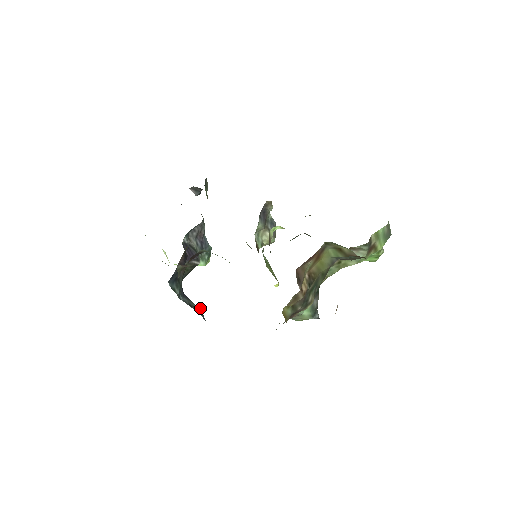
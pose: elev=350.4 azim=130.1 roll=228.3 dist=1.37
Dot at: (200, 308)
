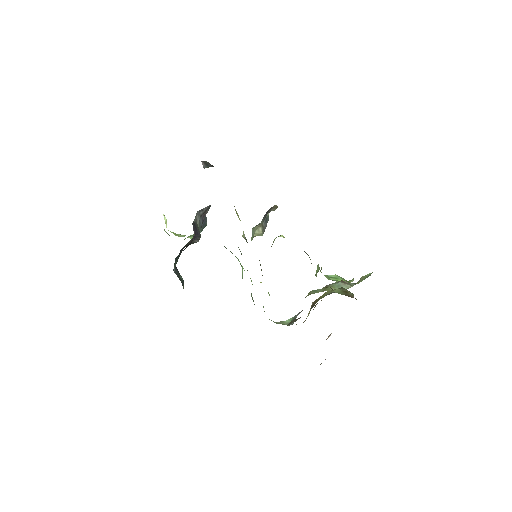
Dot at: occluded
